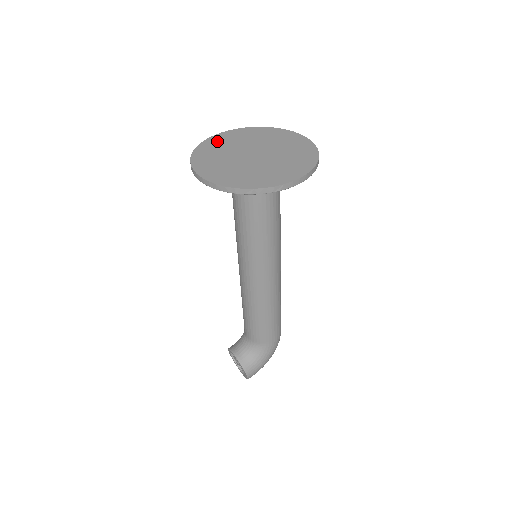
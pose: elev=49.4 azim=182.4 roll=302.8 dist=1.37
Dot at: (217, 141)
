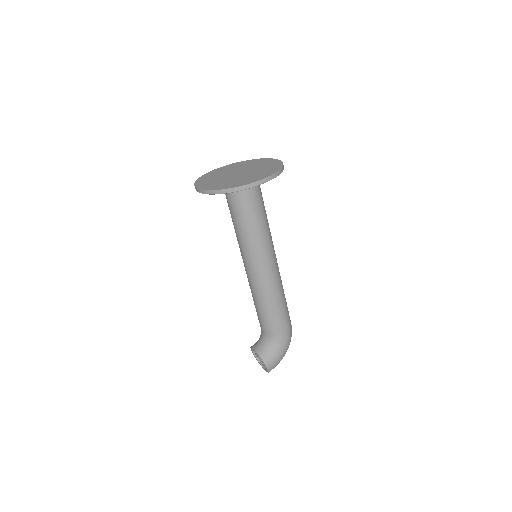
Dot at: (215, 172)
